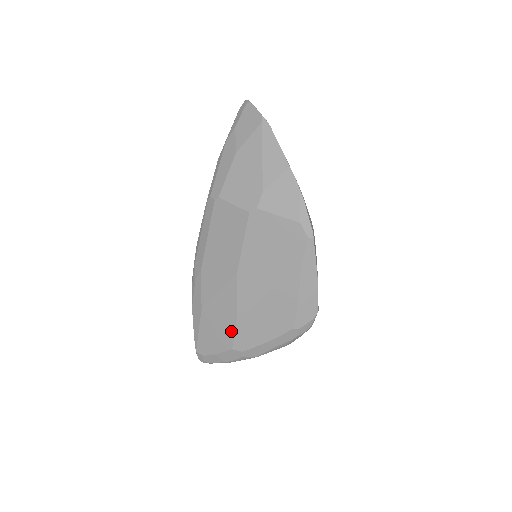
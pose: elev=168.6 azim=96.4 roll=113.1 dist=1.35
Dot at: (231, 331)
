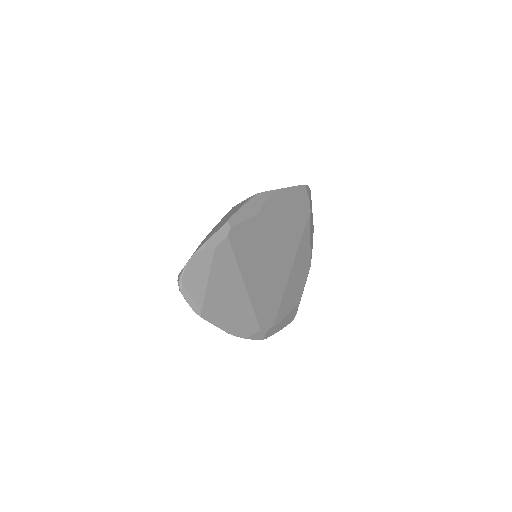
Dot at: occluded
